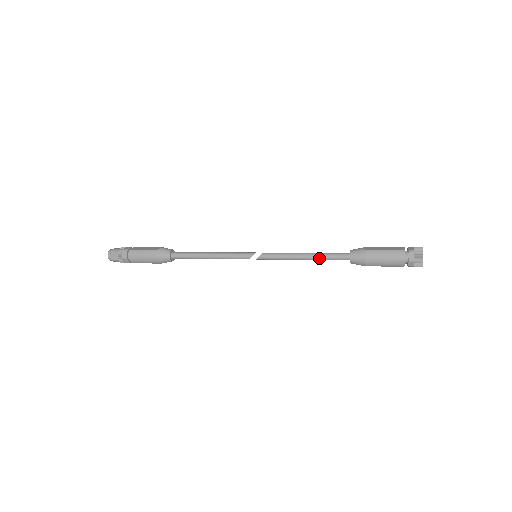
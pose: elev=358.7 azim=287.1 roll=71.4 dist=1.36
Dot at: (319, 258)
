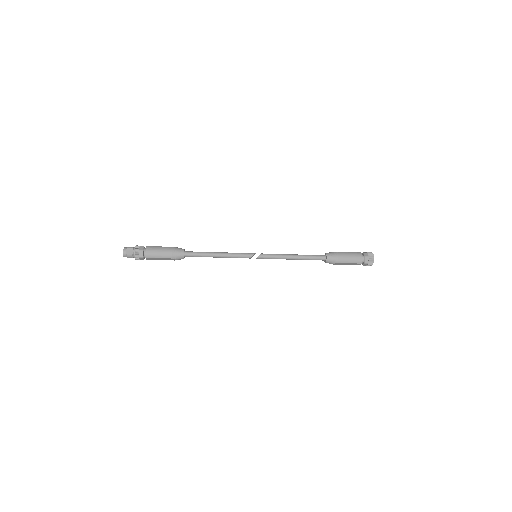
Dot at: (304, 257)
